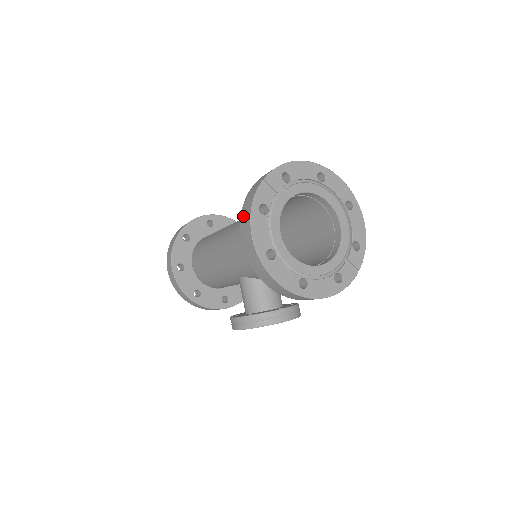
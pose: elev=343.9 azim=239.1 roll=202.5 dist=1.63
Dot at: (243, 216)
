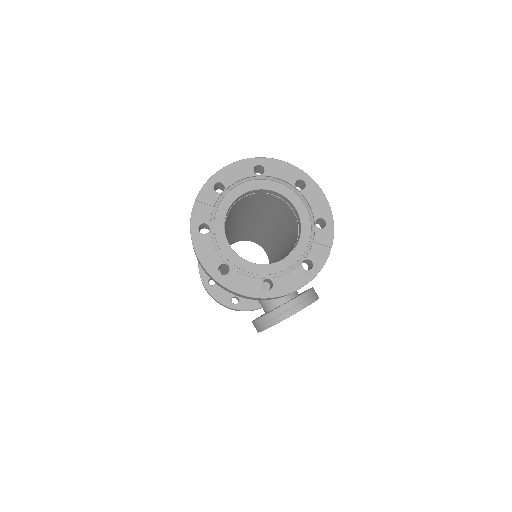
Dot at: occluded
